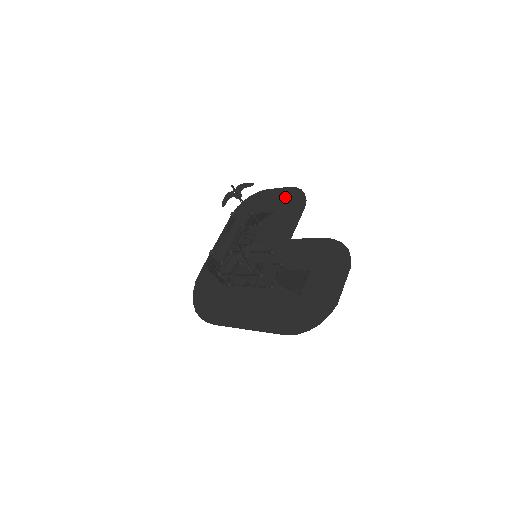
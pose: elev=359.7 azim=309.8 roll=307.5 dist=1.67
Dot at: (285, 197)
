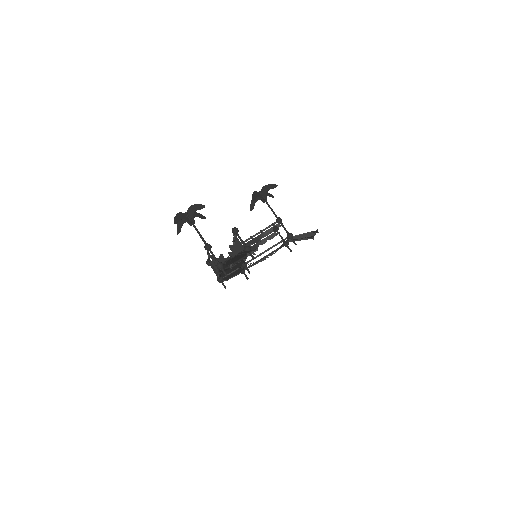
Dot at: occluded
